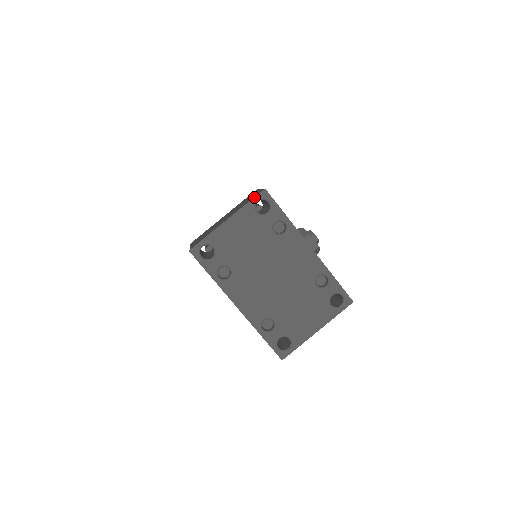
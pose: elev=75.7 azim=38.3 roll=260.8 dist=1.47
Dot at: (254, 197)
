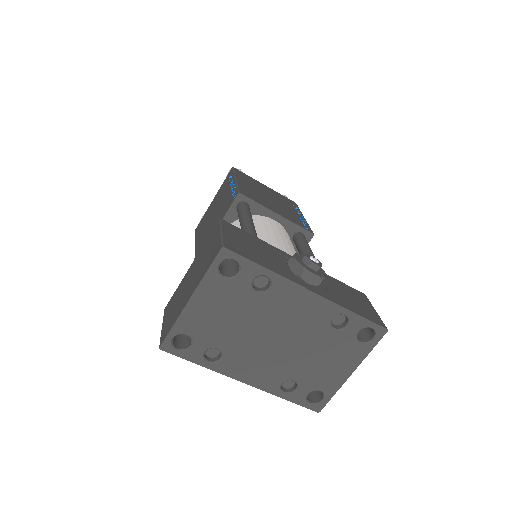
Dot at: (212, 262)
